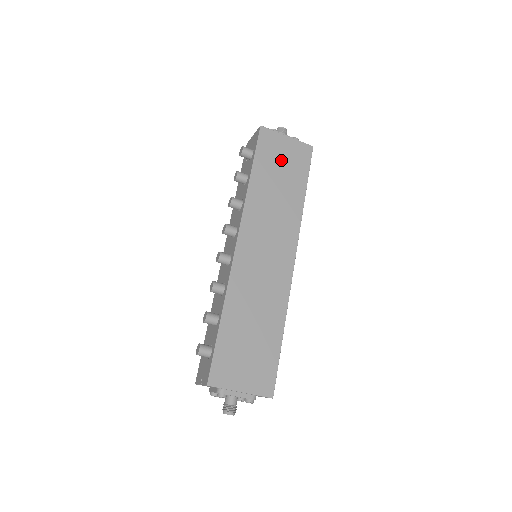
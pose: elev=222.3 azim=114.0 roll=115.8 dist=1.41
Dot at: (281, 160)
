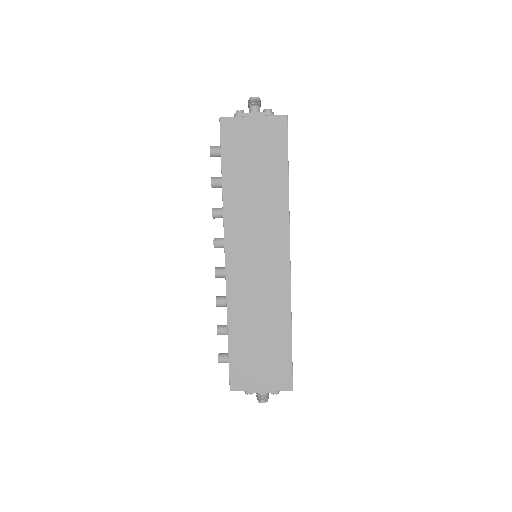
Dot at: (252, 150)
